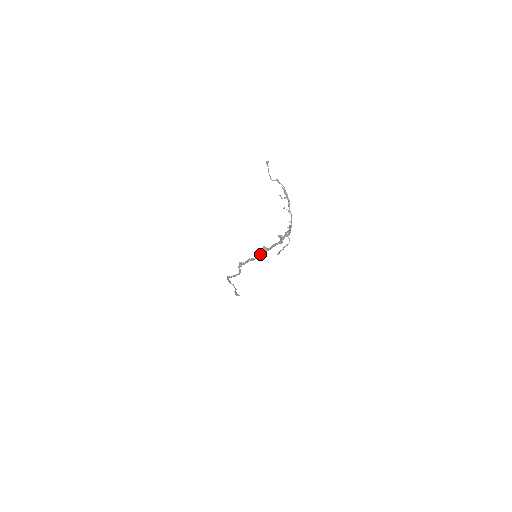
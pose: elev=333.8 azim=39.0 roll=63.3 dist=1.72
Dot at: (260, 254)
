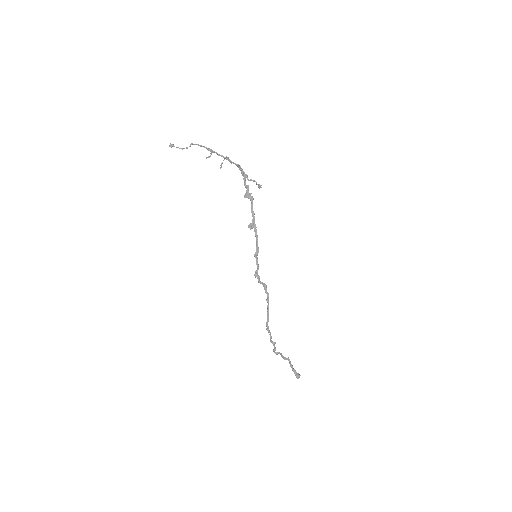
Dot at: (255, 236)
